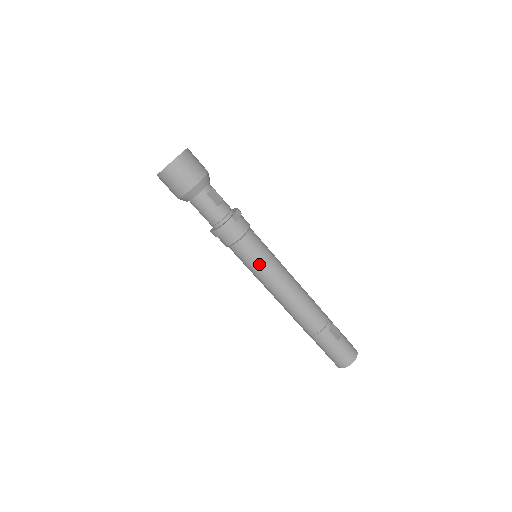
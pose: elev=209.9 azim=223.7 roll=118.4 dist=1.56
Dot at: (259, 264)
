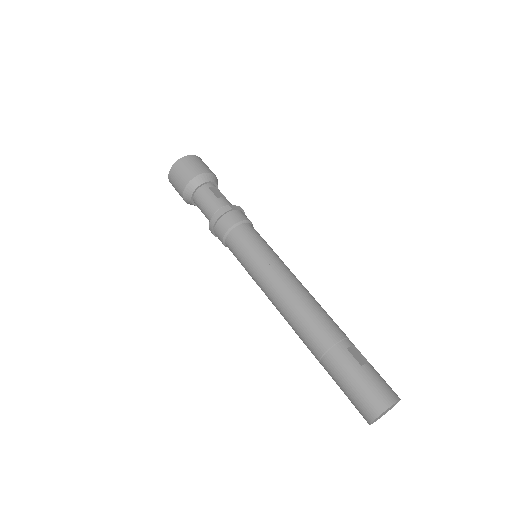
Dot at: (253, 253)
